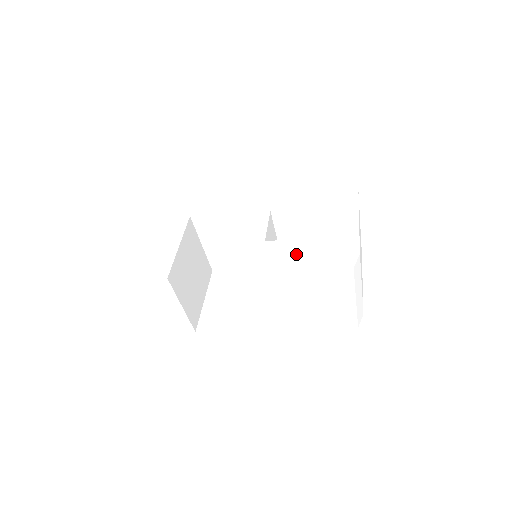
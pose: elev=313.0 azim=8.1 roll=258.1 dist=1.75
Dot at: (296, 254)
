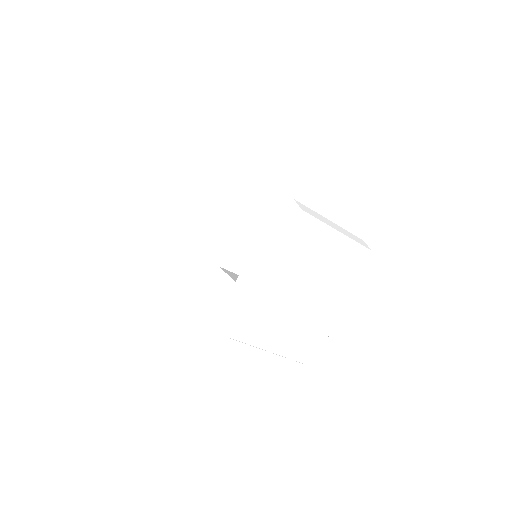
Dot at: (220, 295)
